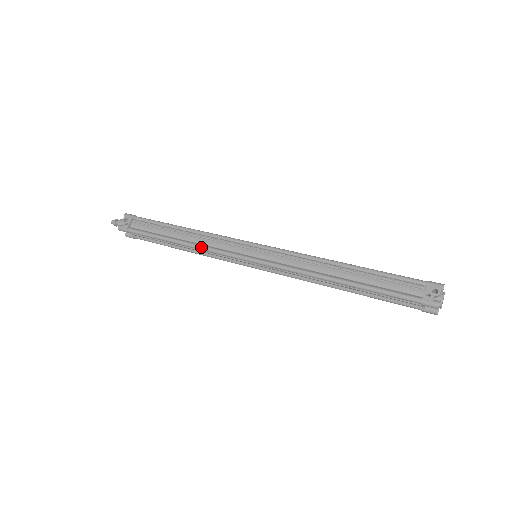
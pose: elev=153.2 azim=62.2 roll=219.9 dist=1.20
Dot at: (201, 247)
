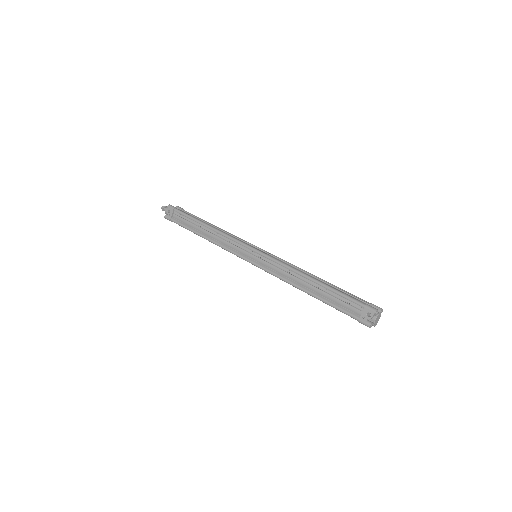
Dot at: (218, 245)
